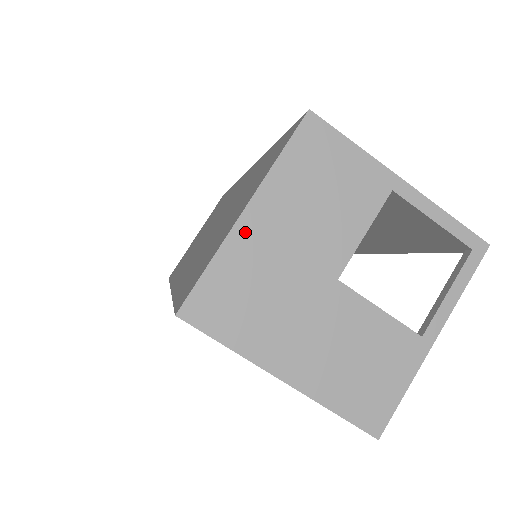
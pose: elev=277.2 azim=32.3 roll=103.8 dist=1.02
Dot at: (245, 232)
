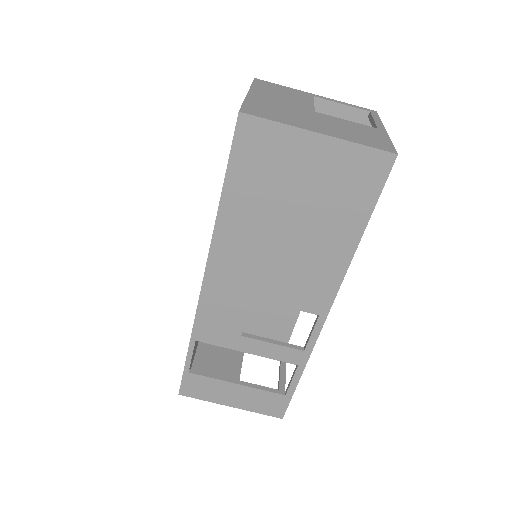
Dot at: (254, 97)
